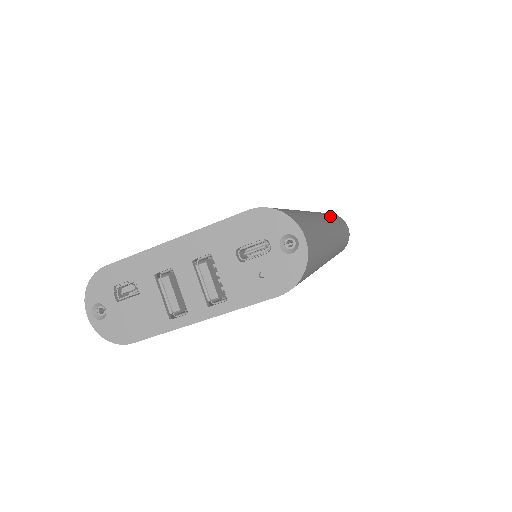
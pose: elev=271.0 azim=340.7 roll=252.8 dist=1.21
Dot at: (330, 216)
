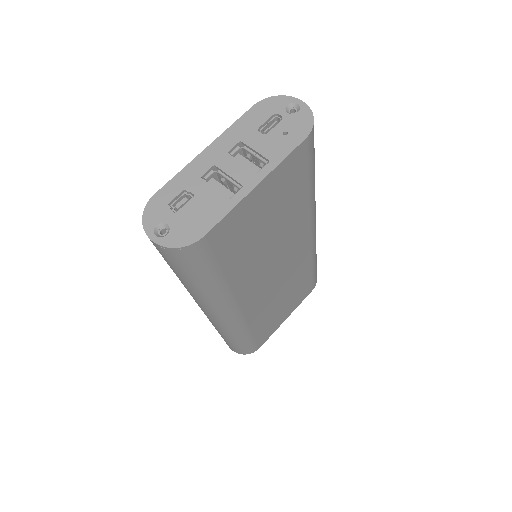
Dot at: occluded
